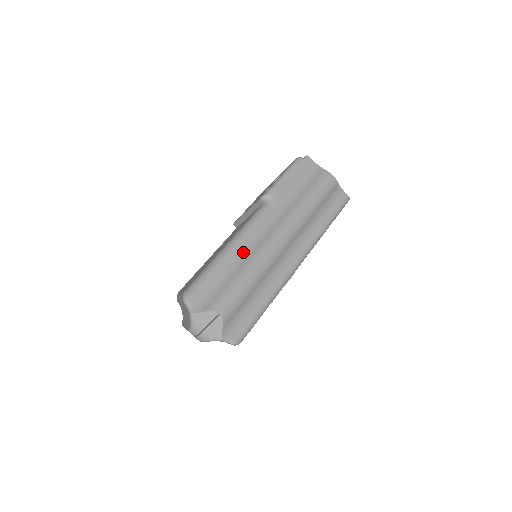
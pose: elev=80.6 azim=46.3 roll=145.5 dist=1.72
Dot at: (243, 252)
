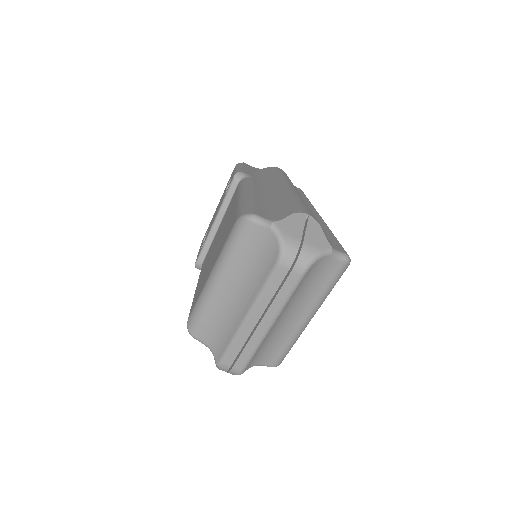
Dot at: (265, 194)
